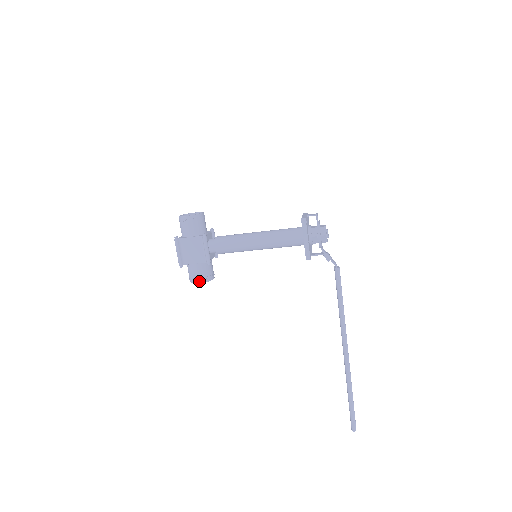
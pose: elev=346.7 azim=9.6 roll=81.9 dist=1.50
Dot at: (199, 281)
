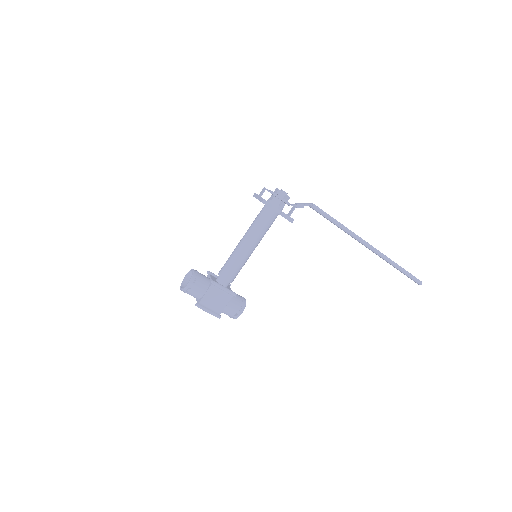
Dot at: (240, 312)
